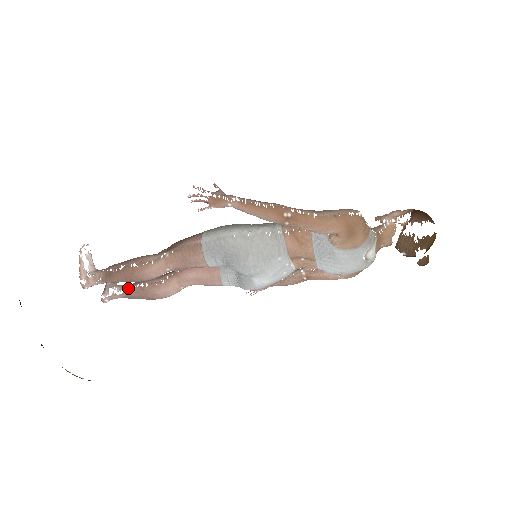
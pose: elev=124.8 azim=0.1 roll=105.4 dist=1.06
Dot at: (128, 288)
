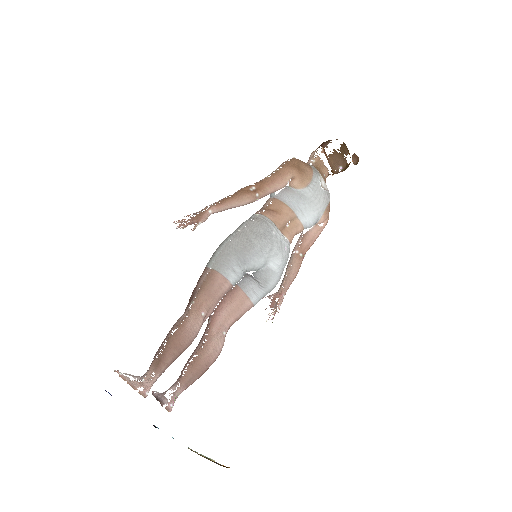
Dot at: (181, 376)
